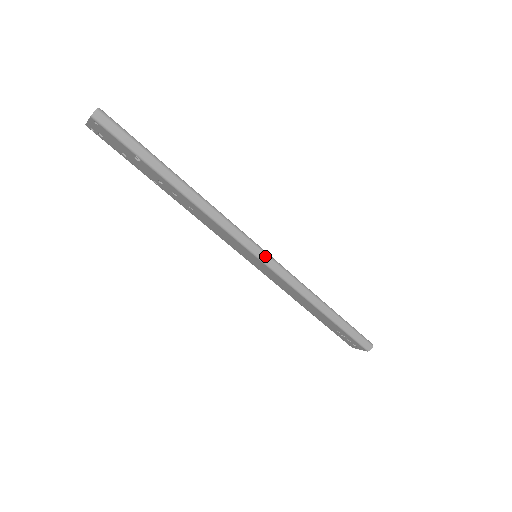
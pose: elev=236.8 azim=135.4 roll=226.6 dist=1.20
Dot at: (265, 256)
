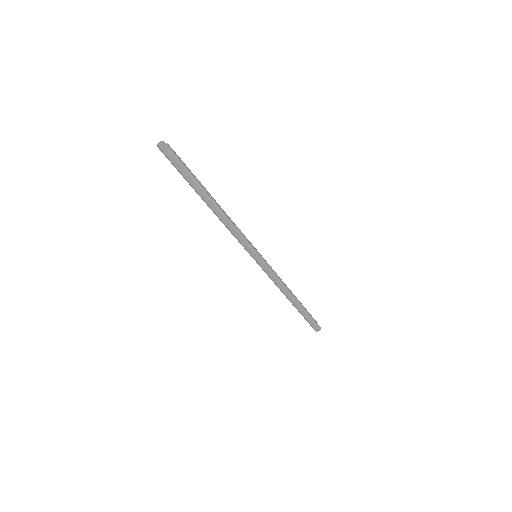
Dot at: (261, 261)
